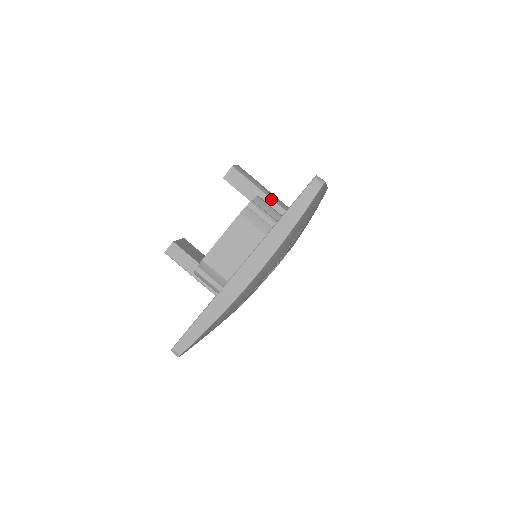
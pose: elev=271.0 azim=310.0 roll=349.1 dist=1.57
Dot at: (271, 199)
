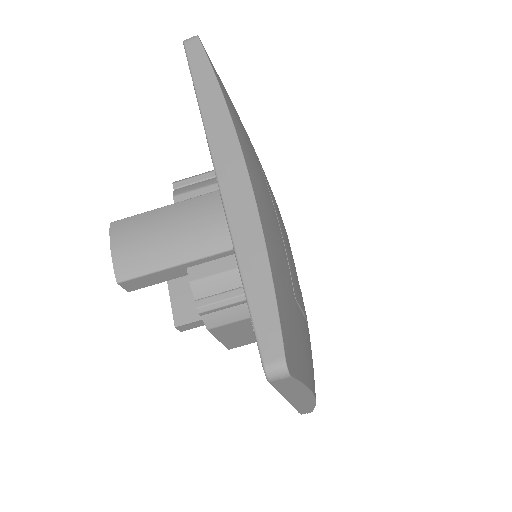
Dot at: (204, 258)
